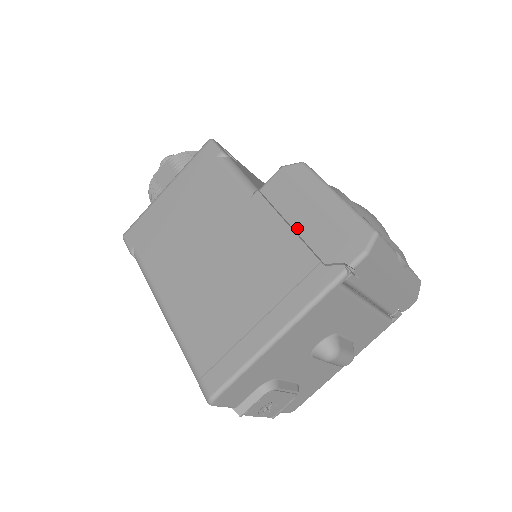
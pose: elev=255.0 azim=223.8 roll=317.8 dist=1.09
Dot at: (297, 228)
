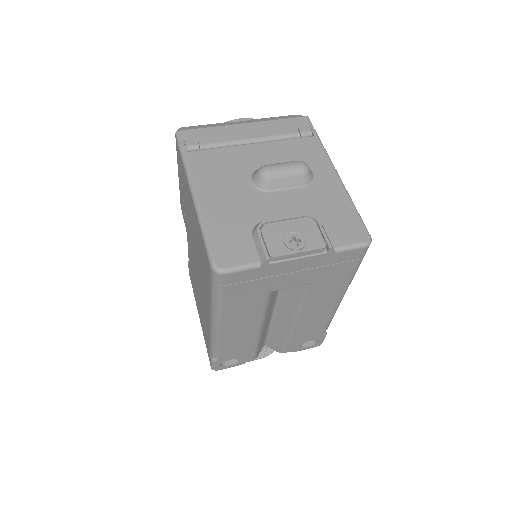
Dot at: (182, 190)
